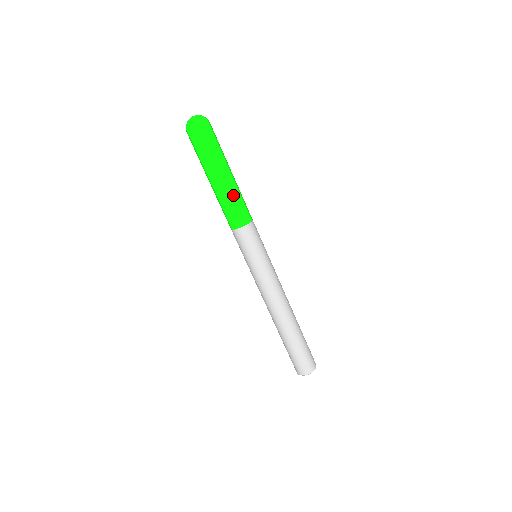
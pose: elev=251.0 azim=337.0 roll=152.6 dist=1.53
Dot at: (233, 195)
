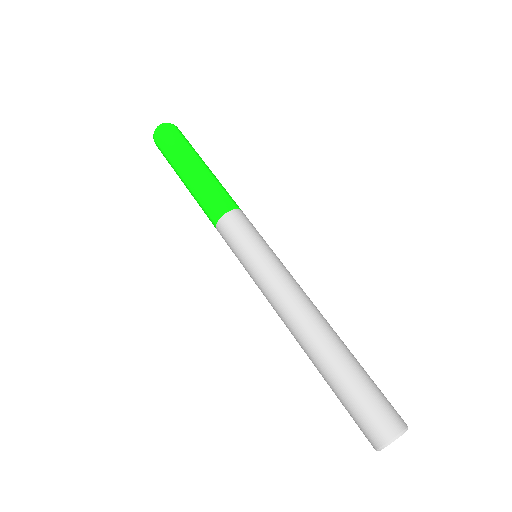
Dot at: (211, 181)
